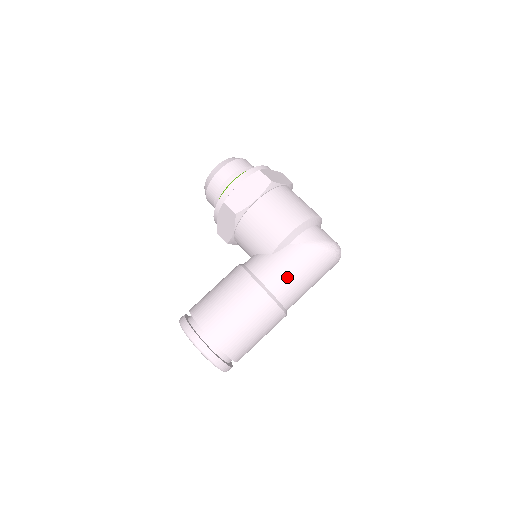
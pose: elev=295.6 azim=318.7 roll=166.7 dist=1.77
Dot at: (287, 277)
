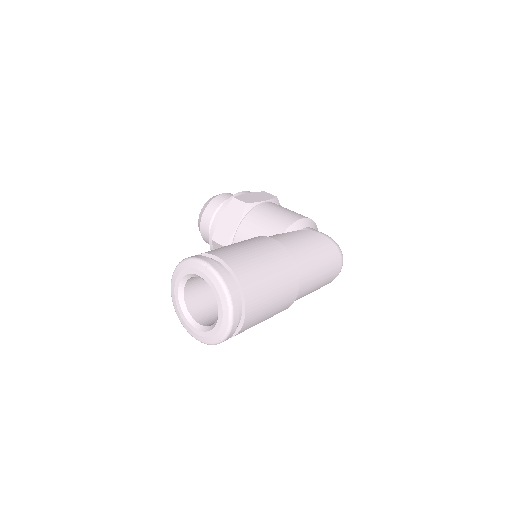
Dot at: (303, 247)
